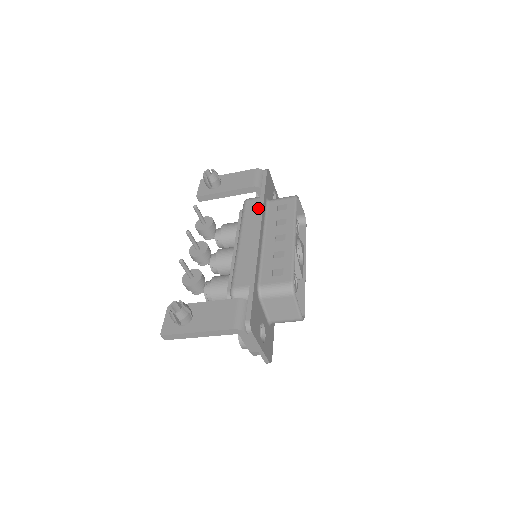
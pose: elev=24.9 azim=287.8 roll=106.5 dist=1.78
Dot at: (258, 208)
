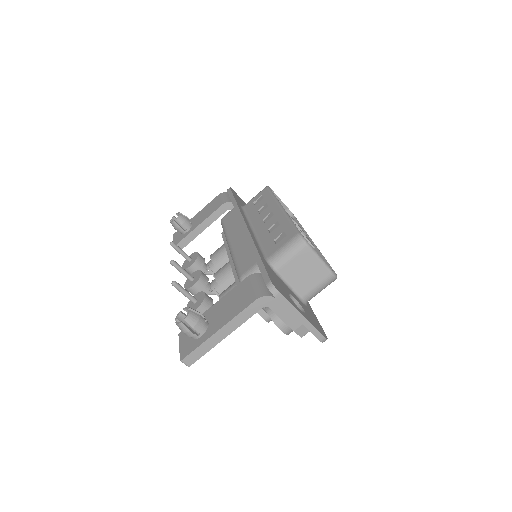
Dot at: (235, 214)
